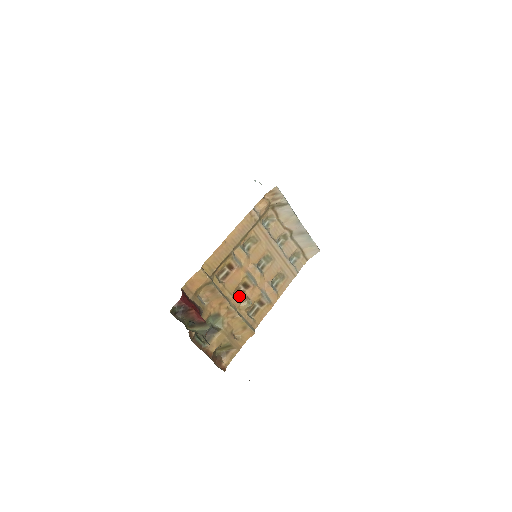
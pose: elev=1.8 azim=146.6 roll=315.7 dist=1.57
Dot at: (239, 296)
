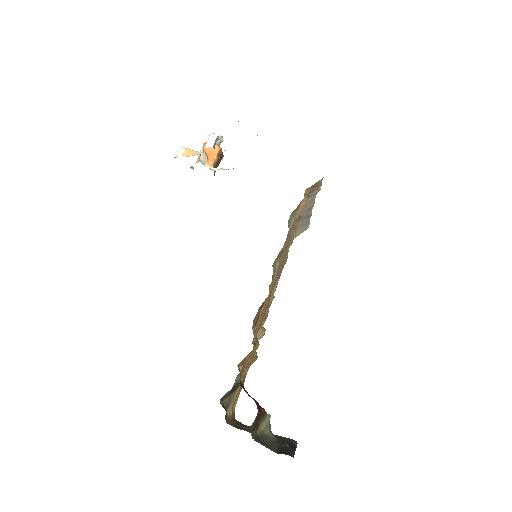
Dot at: occluded
